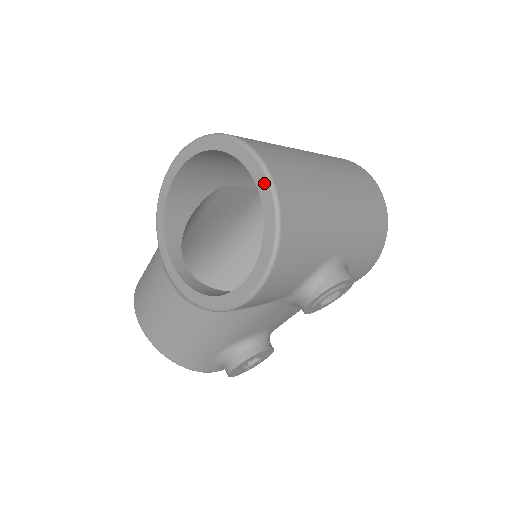
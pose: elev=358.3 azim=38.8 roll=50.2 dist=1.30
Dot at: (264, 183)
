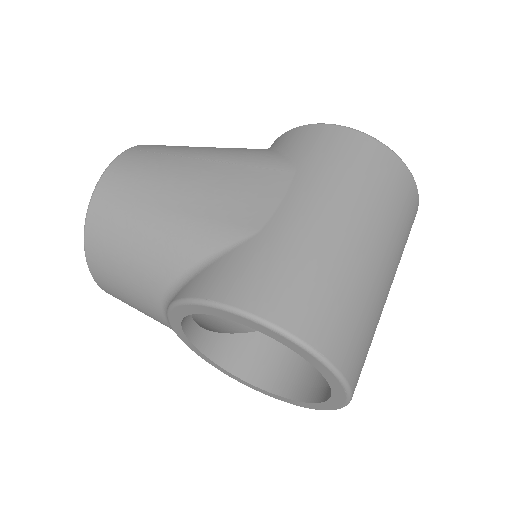
Dot at: (338, 404)
